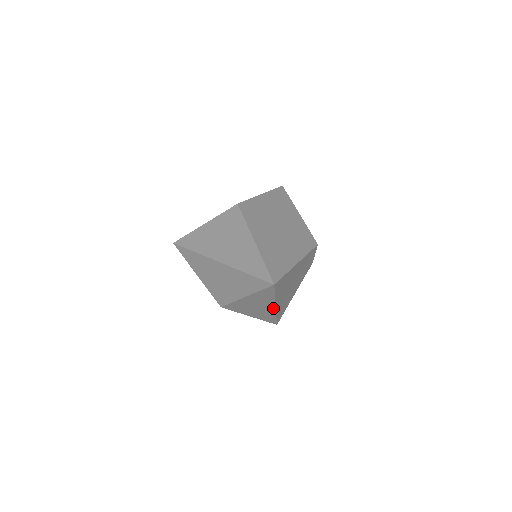
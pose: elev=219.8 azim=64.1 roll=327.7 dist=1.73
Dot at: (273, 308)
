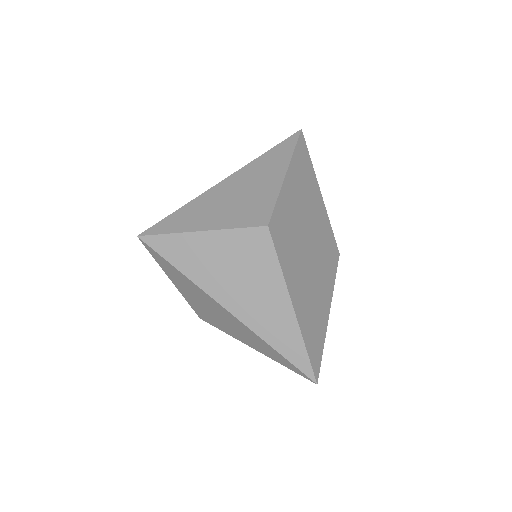
Dot at: occluded
